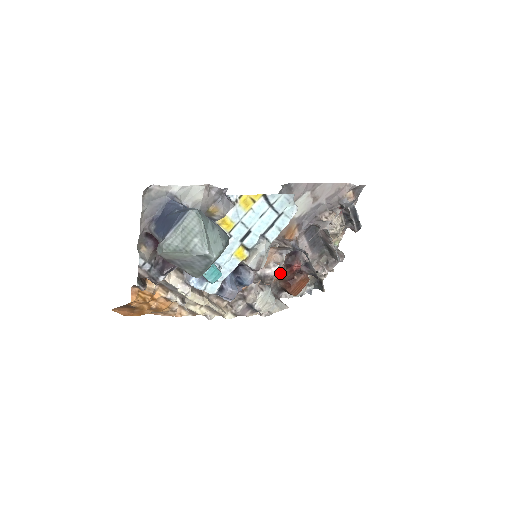
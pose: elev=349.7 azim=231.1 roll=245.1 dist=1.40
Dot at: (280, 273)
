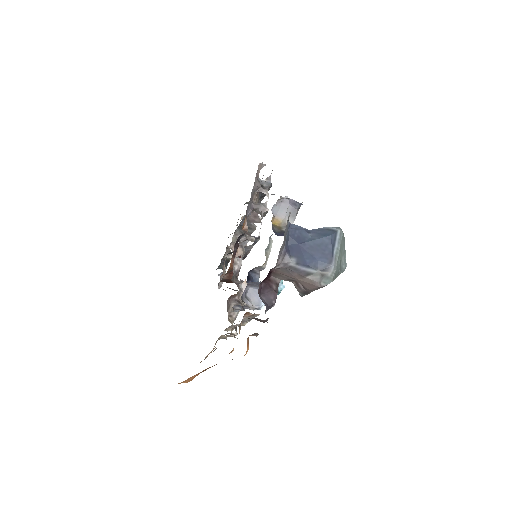
Dot at: occluded
